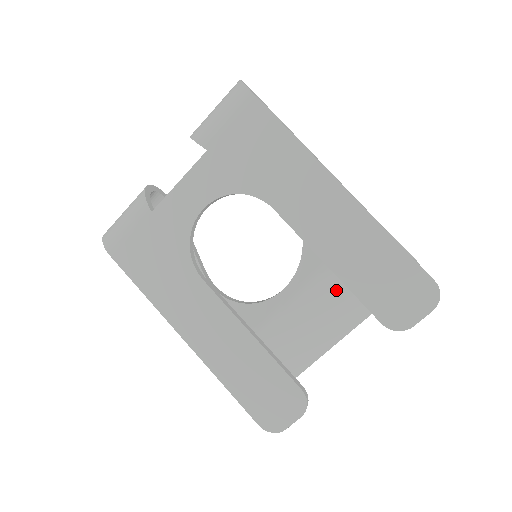
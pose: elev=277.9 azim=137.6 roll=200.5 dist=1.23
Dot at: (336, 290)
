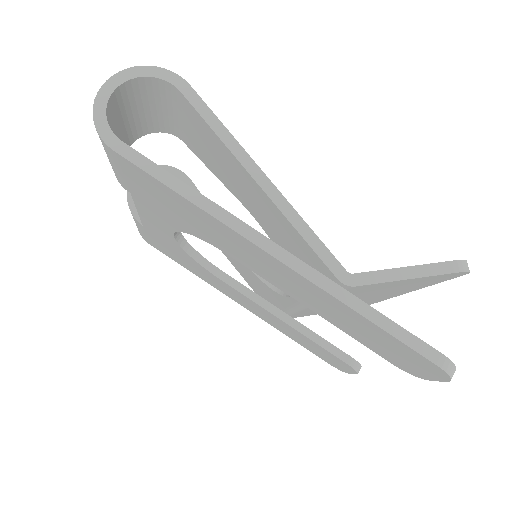
Dot at: occluded
